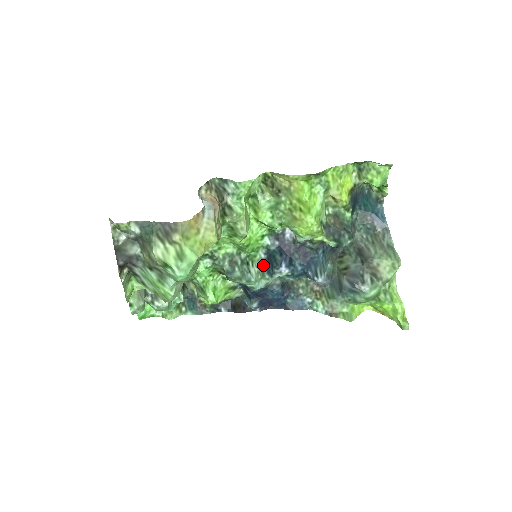
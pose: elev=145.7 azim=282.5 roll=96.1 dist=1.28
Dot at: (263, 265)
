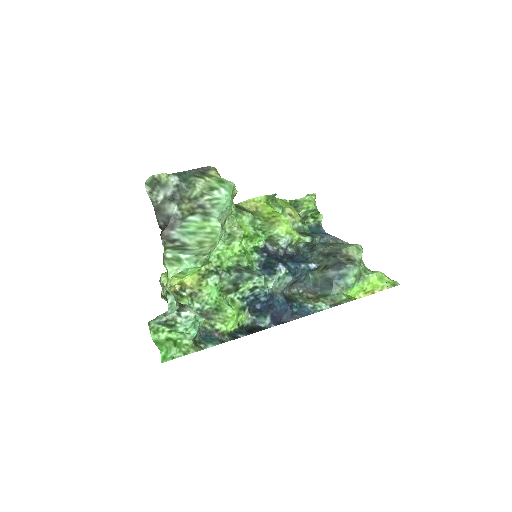
Dot at: (262, 274)
